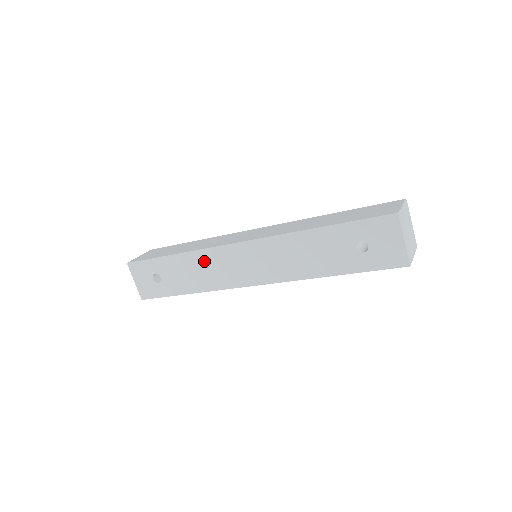
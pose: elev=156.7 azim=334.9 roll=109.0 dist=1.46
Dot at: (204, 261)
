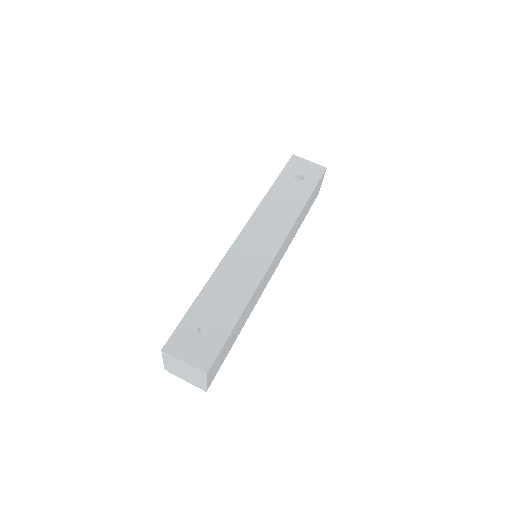
Dot at: (229, 271)
